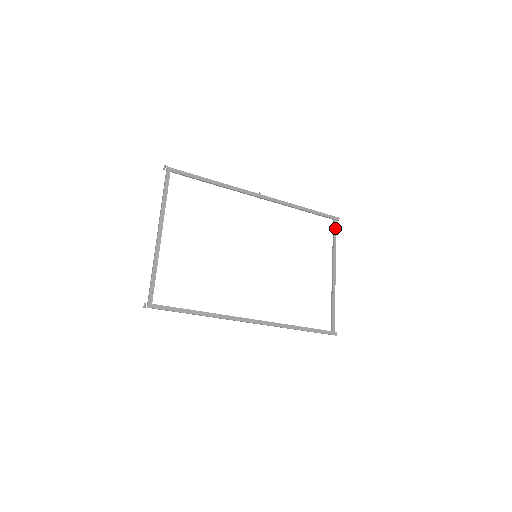
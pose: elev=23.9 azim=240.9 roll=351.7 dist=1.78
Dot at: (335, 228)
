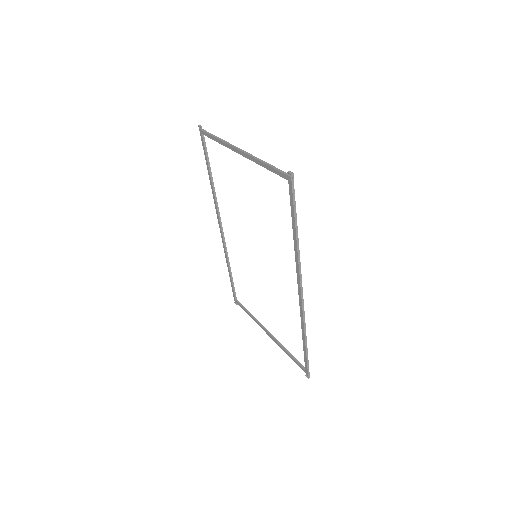
Dot at: (242, 305)
